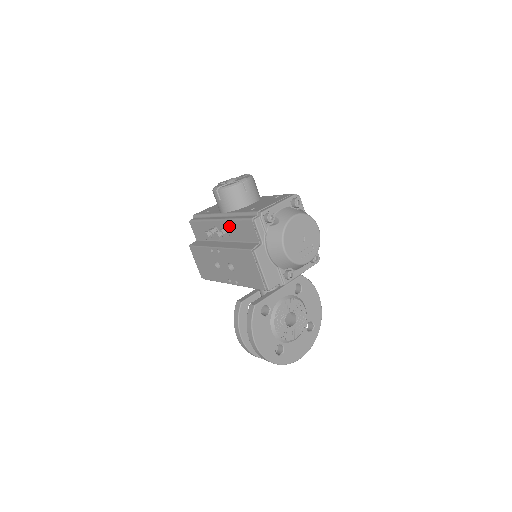
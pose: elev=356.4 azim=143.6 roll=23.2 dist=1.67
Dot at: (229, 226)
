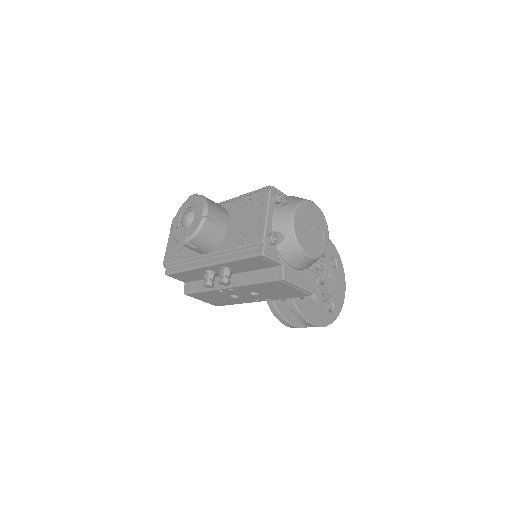
Dot at: (228, 266)
